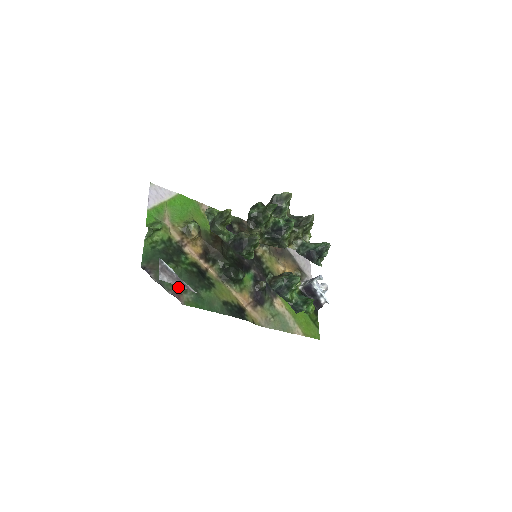
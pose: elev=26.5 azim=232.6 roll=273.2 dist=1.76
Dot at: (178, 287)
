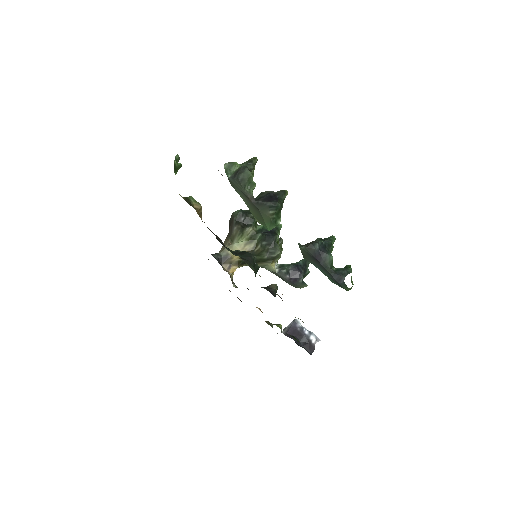
Dot at: occluded
